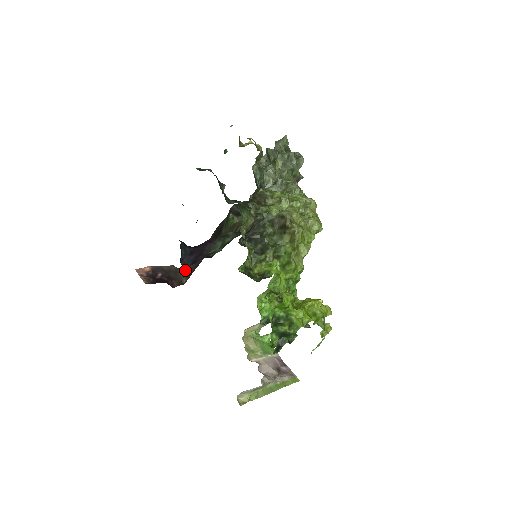
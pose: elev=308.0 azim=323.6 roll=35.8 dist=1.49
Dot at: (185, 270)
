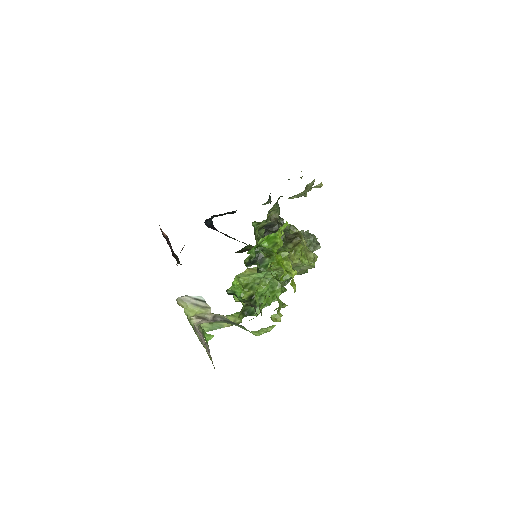
Dot at: occluded
